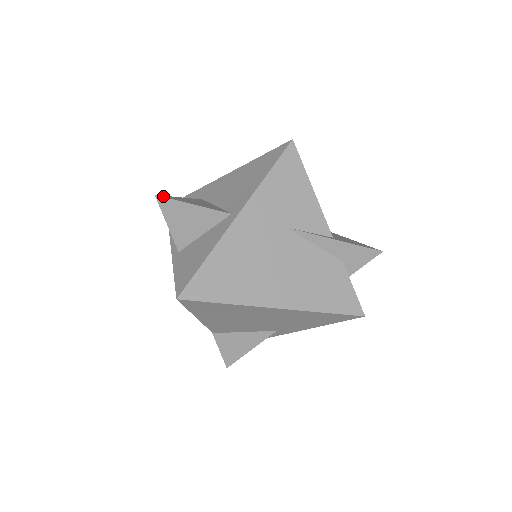
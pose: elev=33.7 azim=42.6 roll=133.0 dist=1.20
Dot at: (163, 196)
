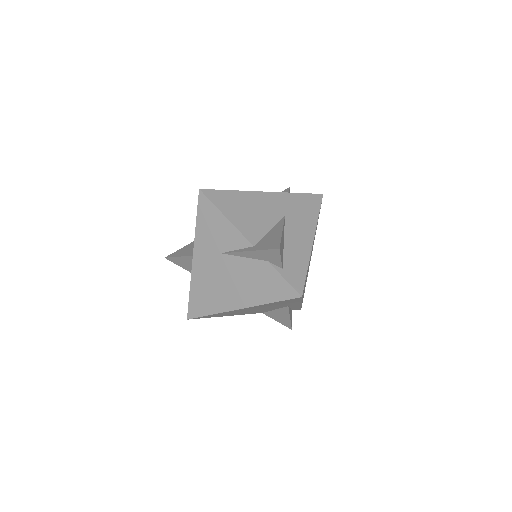
Dot at: (169, 256)
